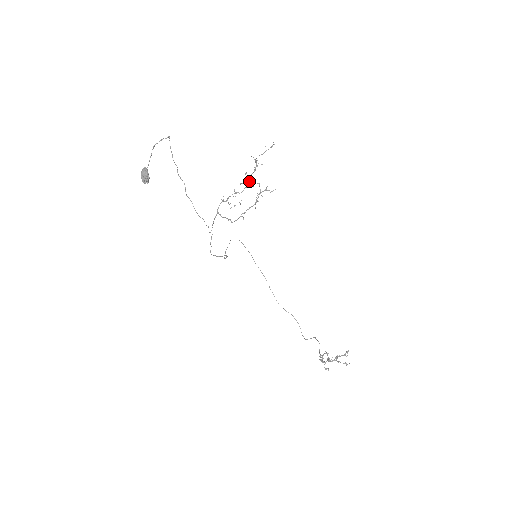
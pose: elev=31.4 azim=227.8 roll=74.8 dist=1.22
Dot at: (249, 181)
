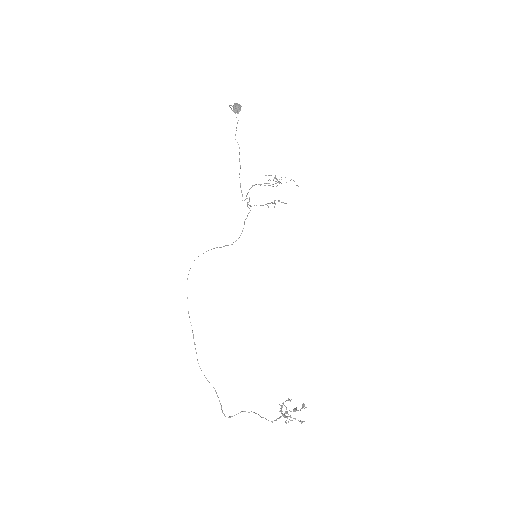
Dot at: occluded
